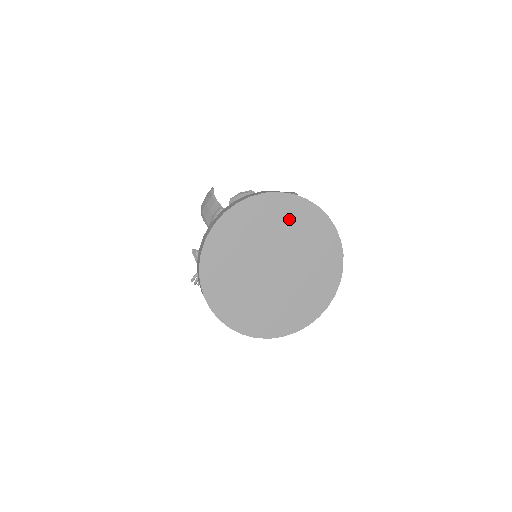
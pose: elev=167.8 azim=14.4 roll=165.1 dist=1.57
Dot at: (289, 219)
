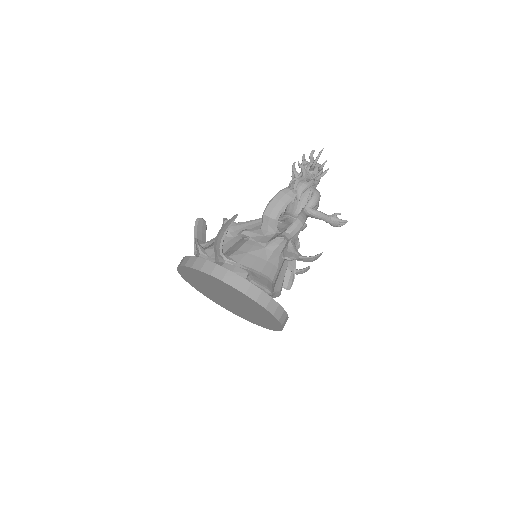
Dot at: (205, 279)
